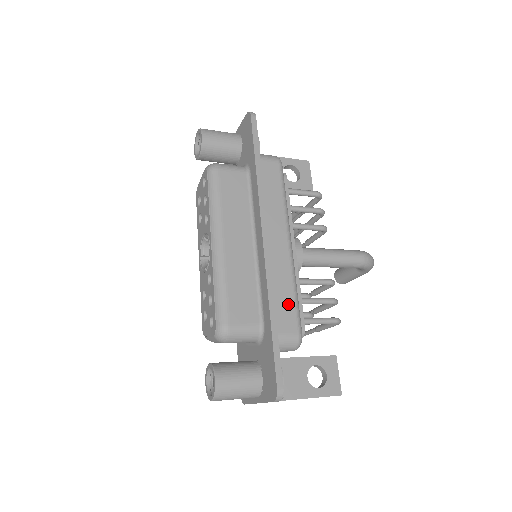
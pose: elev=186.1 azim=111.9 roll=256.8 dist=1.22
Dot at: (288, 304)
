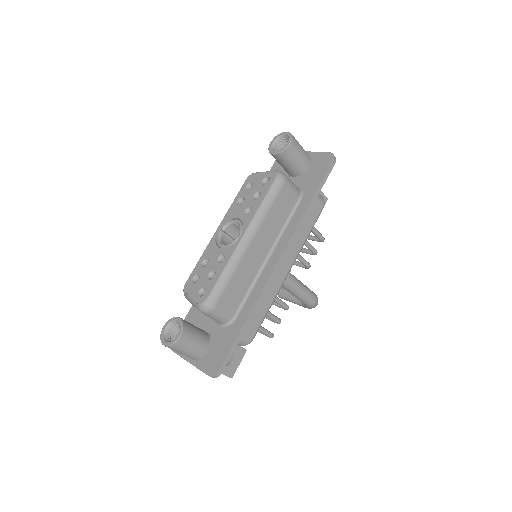
Dot at: (260, 315)
